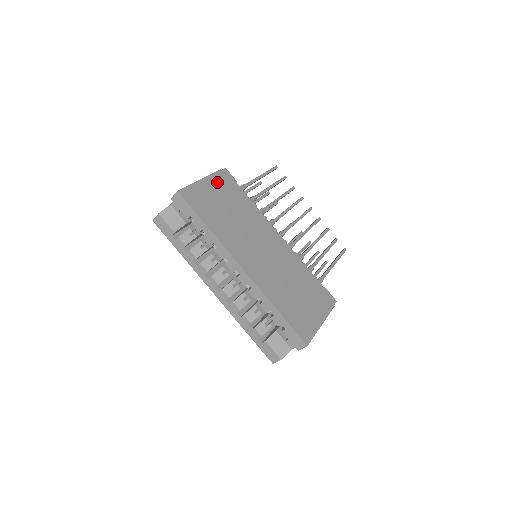
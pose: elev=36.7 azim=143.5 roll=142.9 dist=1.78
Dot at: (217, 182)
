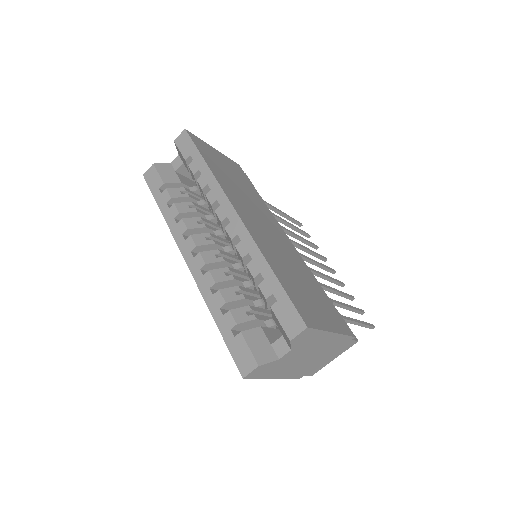
Dot at: (232, 164)
